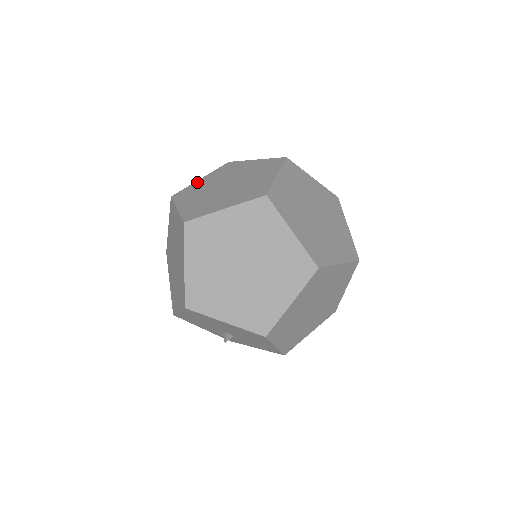
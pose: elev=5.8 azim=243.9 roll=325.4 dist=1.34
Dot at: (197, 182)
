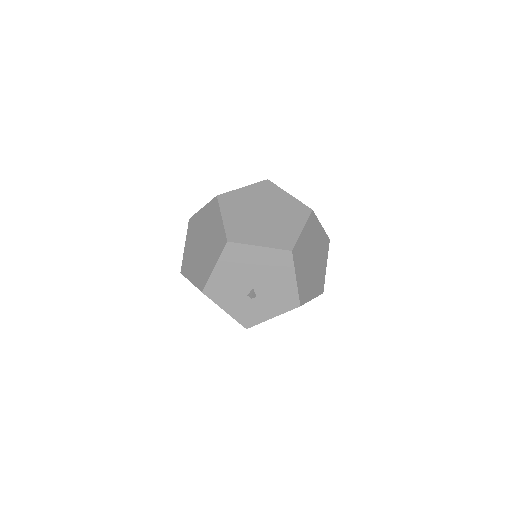
Dot at: occluded
